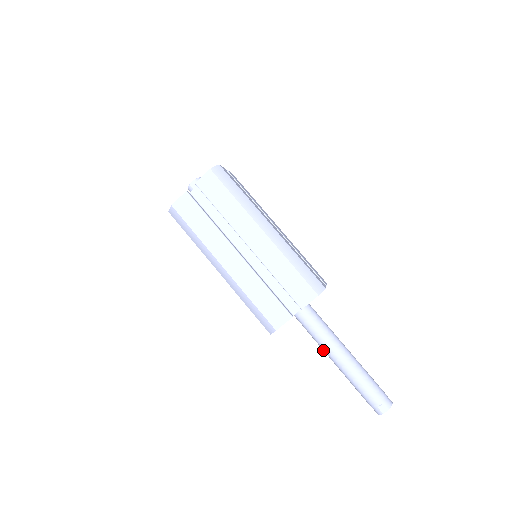
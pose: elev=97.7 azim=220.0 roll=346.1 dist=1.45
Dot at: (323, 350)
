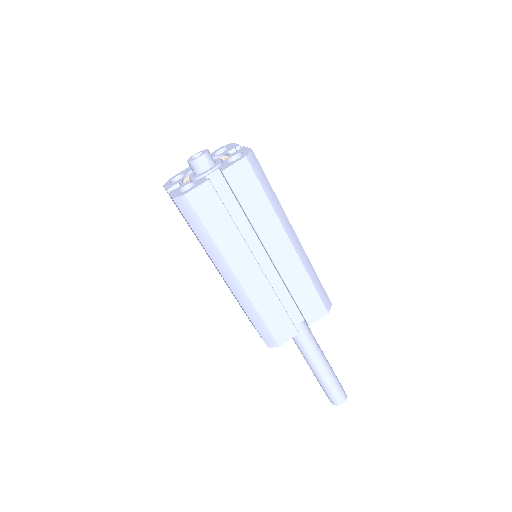
Dot at: (302, 353)
